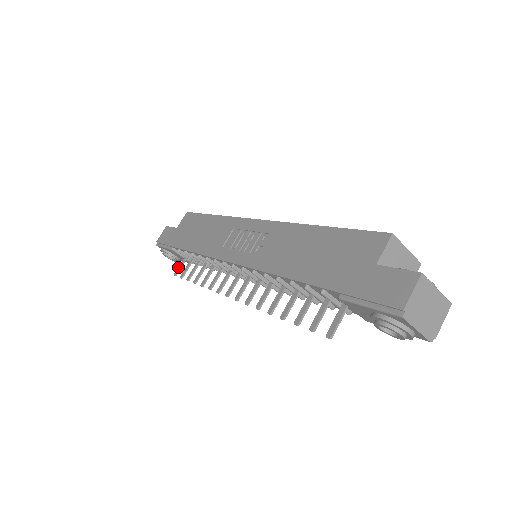
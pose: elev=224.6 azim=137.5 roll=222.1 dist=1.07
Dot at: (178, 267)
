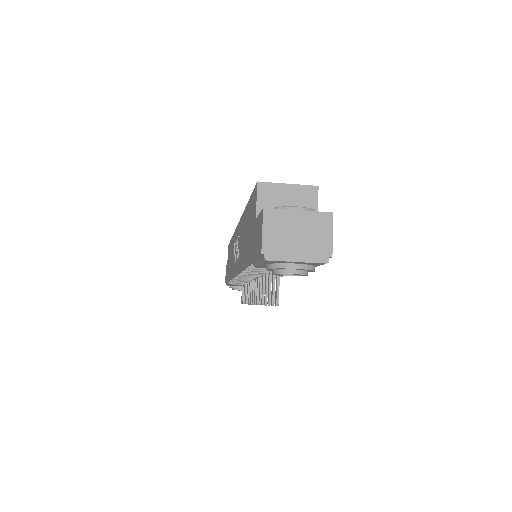
Dot at: occluded
